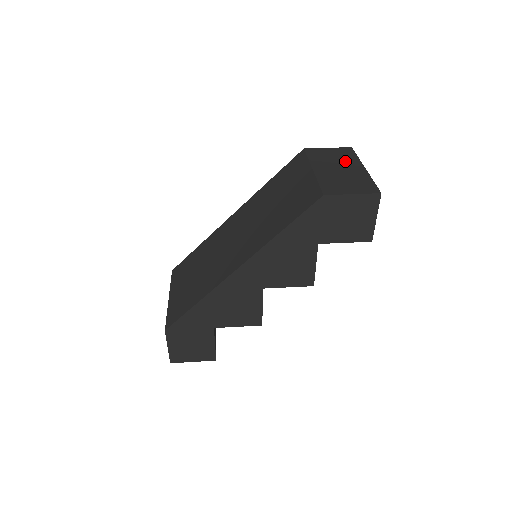
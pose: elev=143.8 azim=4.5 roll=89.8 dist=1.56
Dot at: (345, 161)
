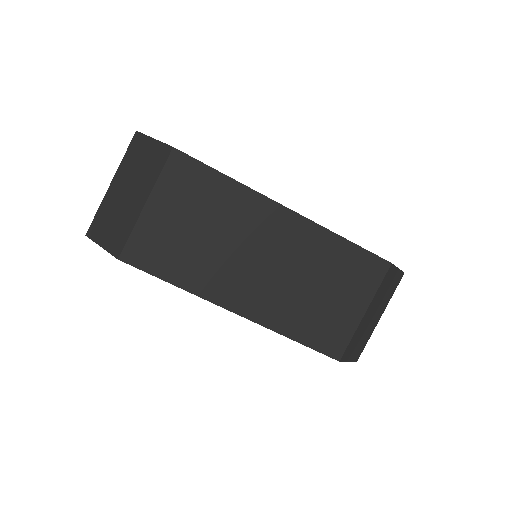
Dot at: (385, 302)
